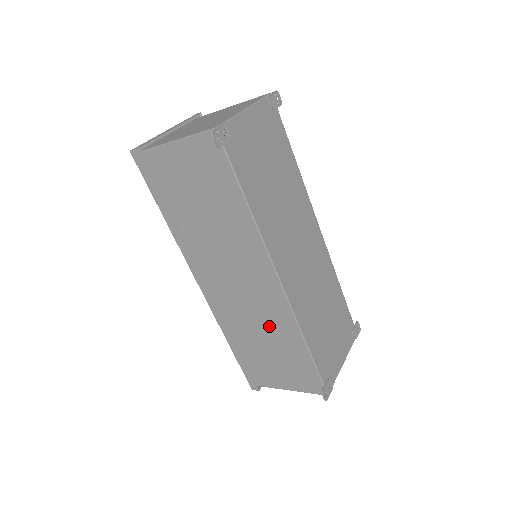
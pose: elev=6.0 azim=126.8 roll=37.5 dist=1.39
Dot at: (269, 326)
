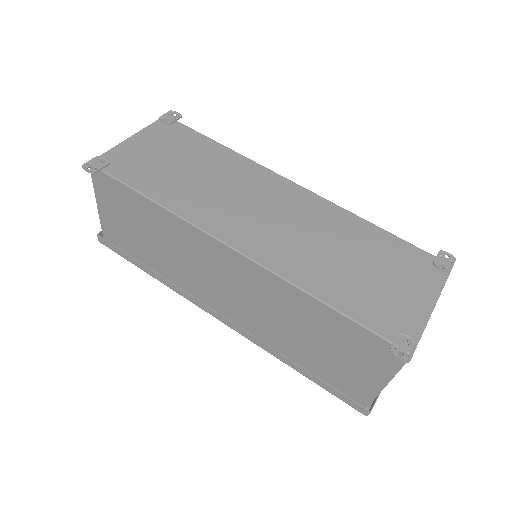
Dot at: (284, 311)
